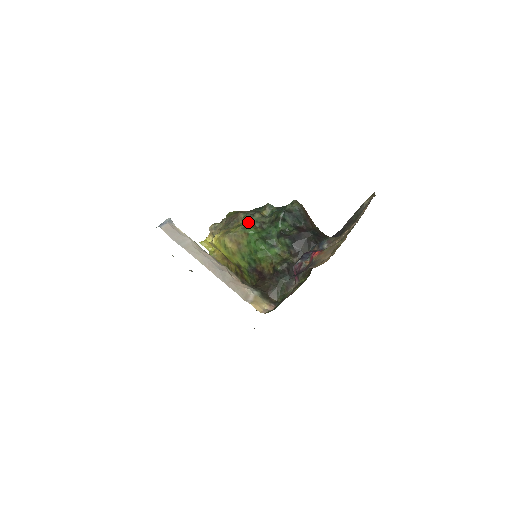
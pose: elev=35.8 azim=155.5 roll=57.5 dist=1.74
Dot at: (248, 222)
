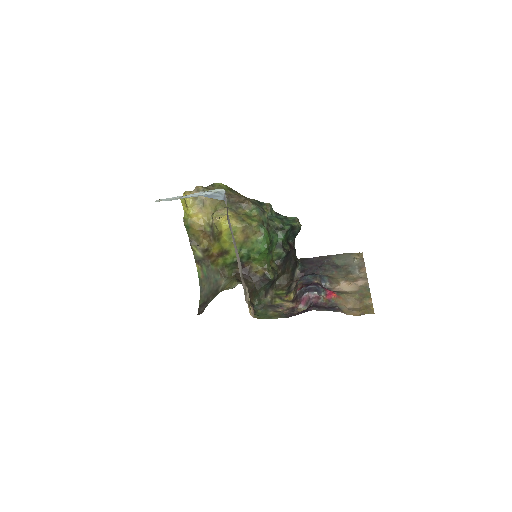
Dot at: (260, 219)
